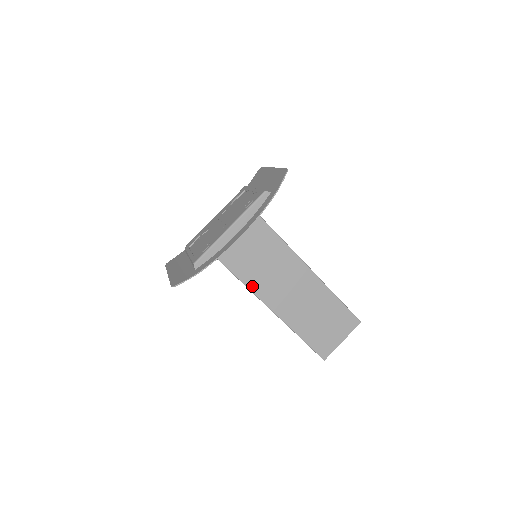
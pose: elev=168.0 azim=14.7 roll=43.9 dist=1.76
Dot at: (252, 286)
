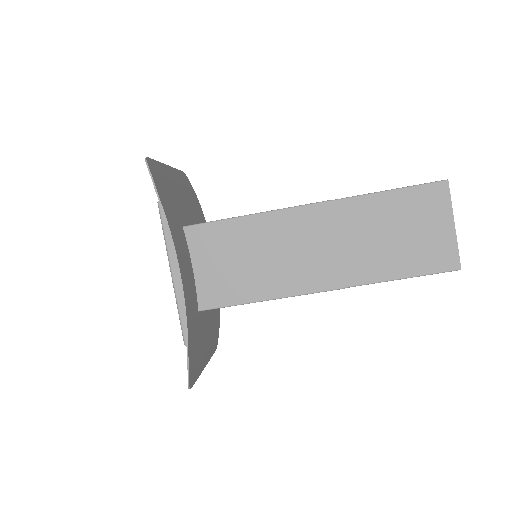
Dot at: (274, 293)
